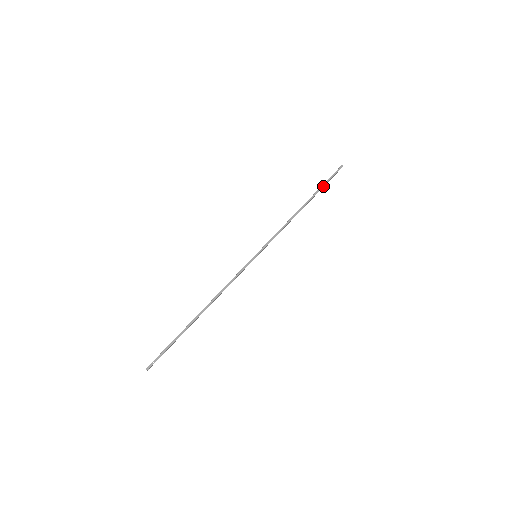
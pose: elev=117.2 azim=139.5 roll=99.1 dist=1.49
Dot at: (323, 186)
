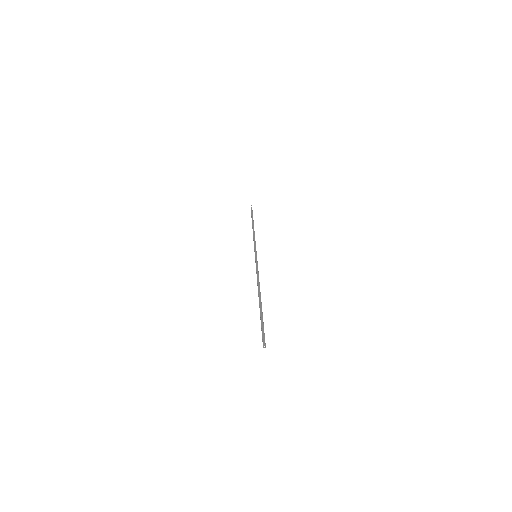
Dot at: (252, 215)
